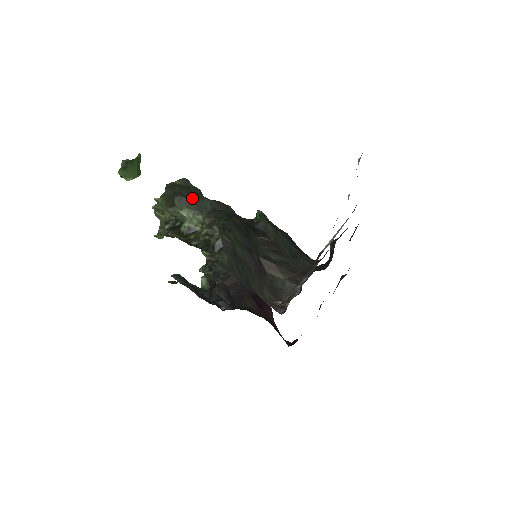
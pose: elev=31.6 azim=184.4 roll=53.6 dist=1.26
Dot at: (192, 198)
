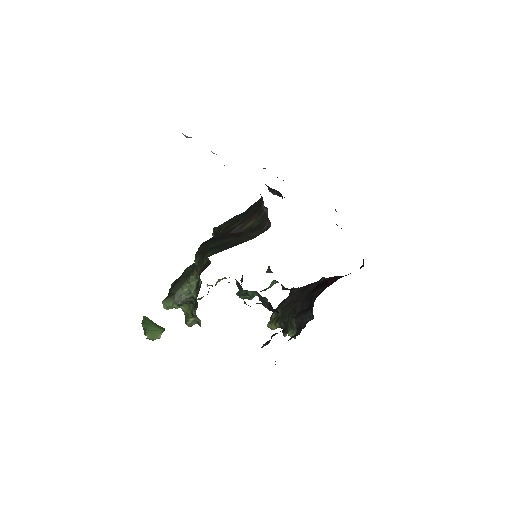
Dot at: (179, 280)
